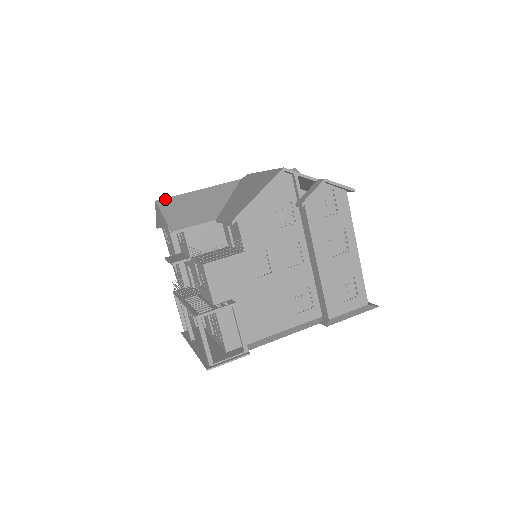
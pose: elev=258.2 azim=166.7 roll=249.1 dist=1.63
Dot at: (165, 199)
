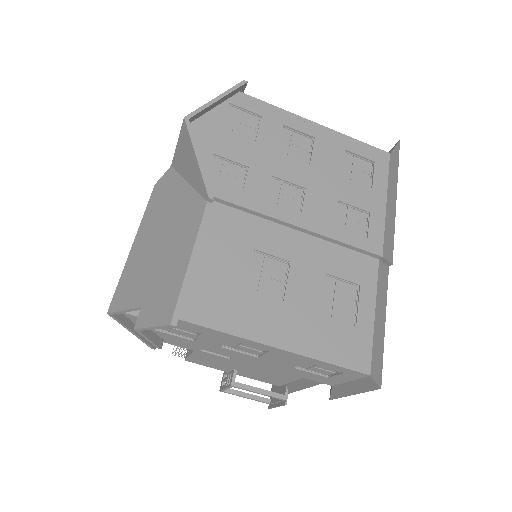
Dot at: occluded
